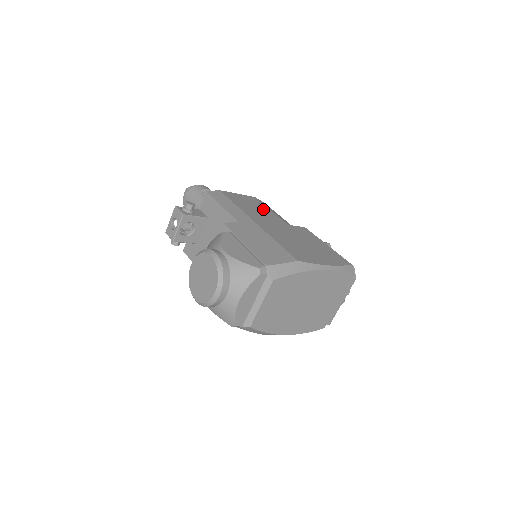
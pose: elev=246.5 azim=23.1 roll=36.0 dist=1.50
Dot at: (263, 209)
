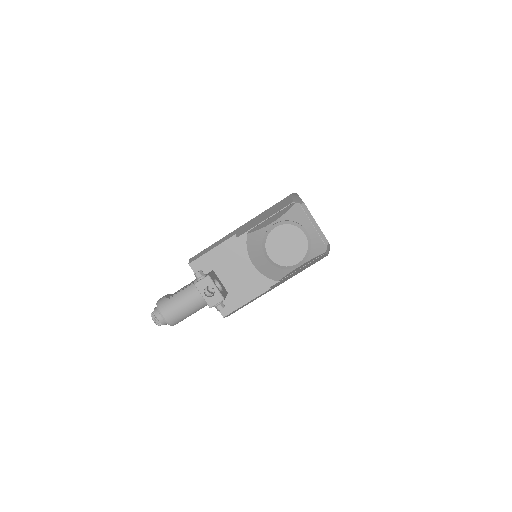
Dot at: occluded
